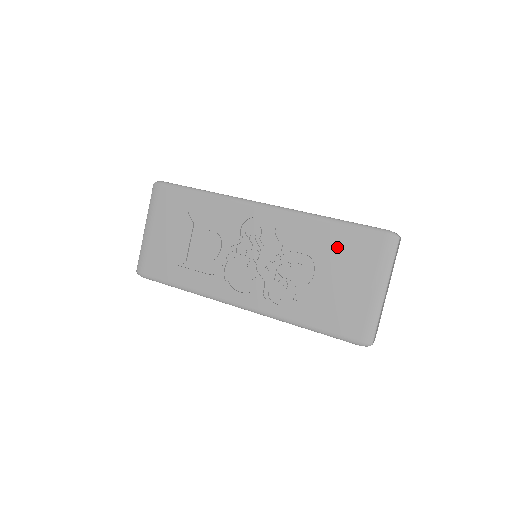
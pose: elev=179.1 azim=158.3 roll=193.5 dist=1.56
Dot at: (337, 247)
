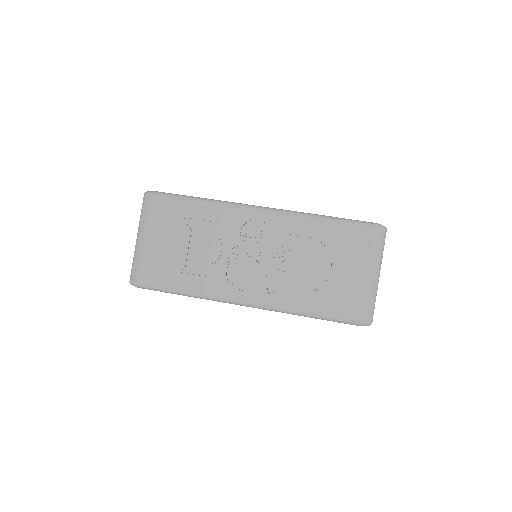
Dot at: (334, 241)
